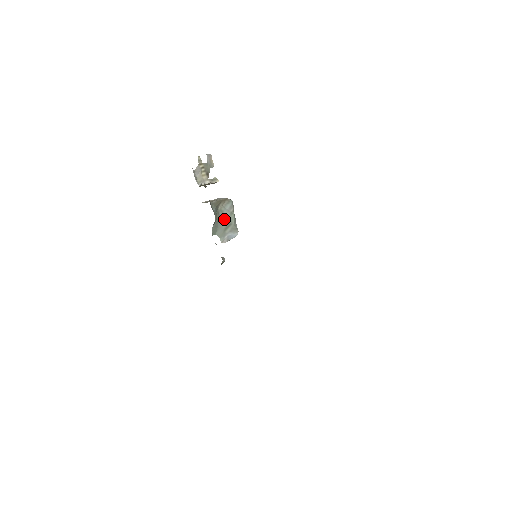
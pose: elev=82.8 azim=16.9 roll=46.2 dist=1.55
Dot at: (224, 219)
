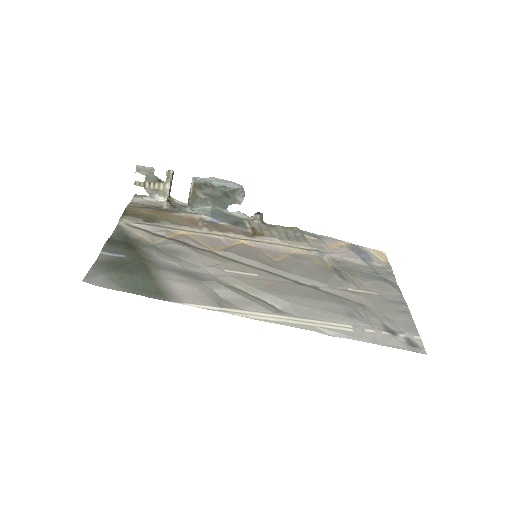
Dot at: (216, 195)
